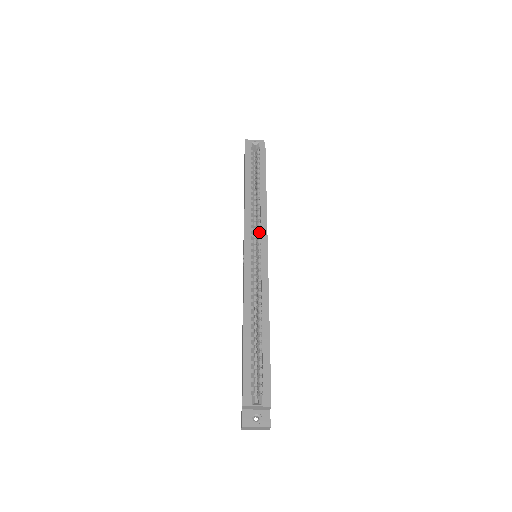
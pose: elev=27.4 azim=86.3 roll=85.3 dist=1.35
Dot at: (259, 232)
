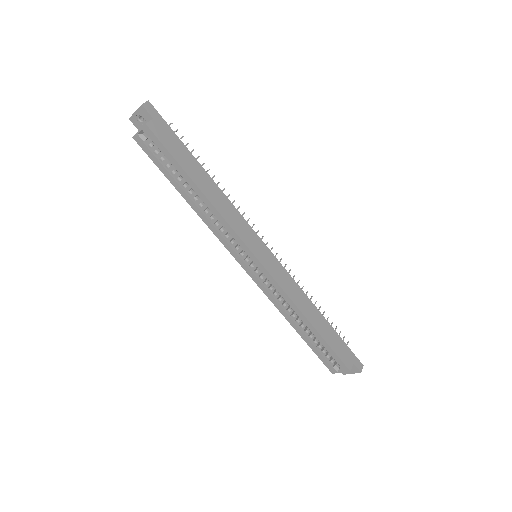
Dot at: (238, 243)
